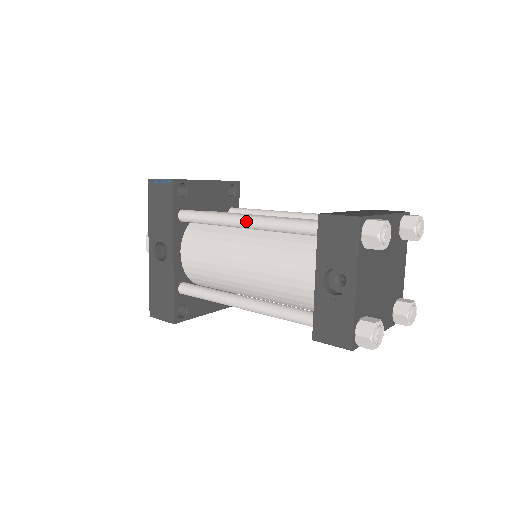
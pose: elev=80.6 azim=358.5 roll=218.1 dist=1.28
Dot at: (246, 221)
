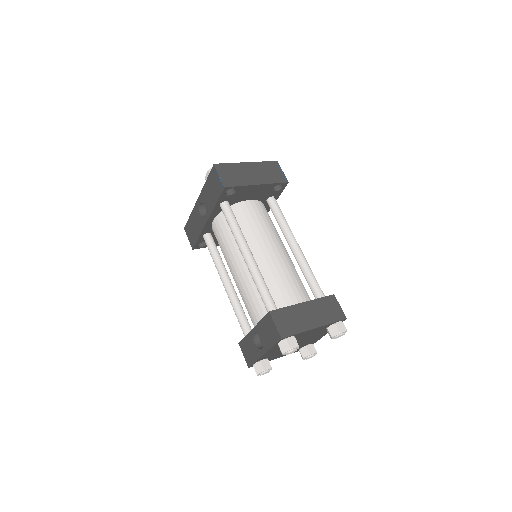
Dot at: (245, 260)
